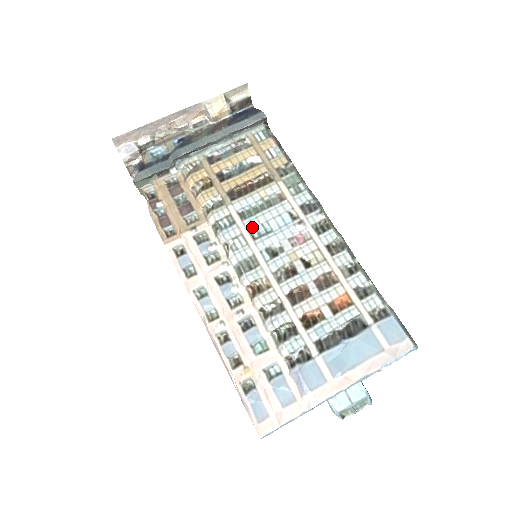
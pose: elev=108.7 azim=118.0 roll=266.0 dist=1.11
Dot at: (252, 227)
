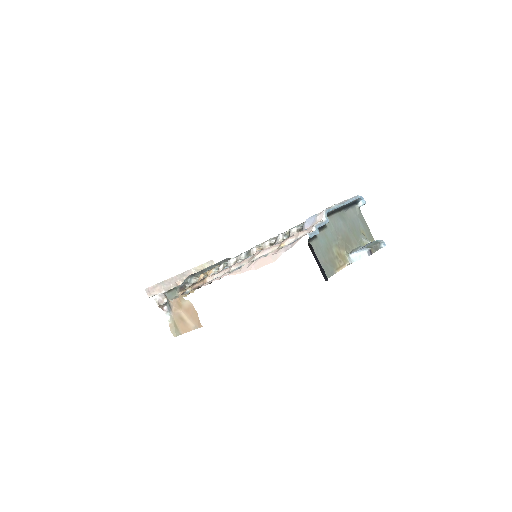
Dot at: occluded
